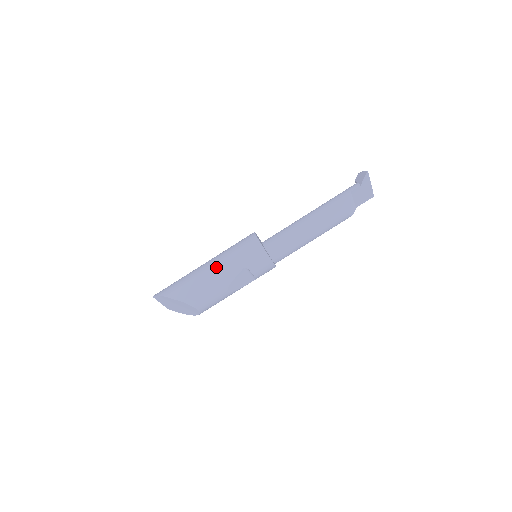
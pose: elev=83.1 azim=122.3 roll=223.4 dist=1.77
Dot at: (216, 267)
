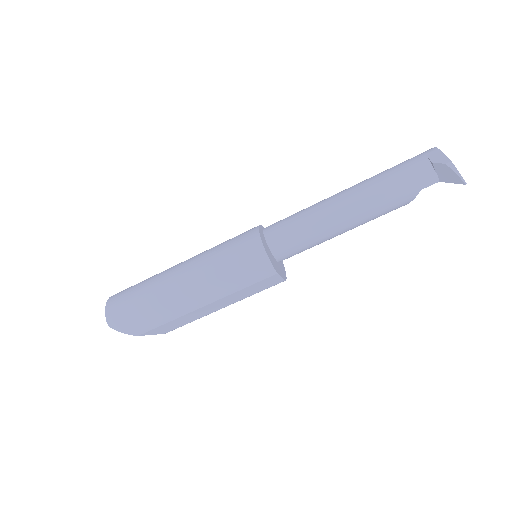
Dot at: (213, 305)
